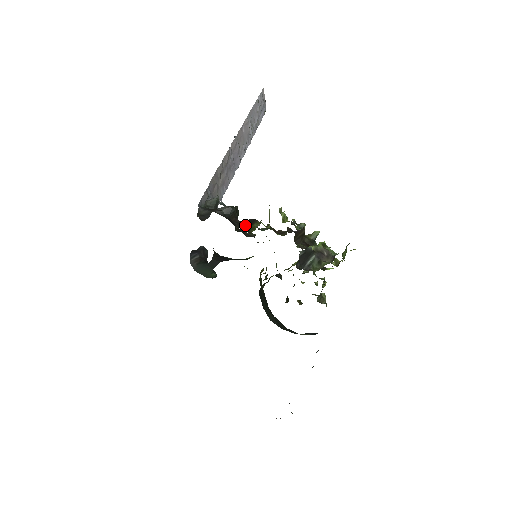
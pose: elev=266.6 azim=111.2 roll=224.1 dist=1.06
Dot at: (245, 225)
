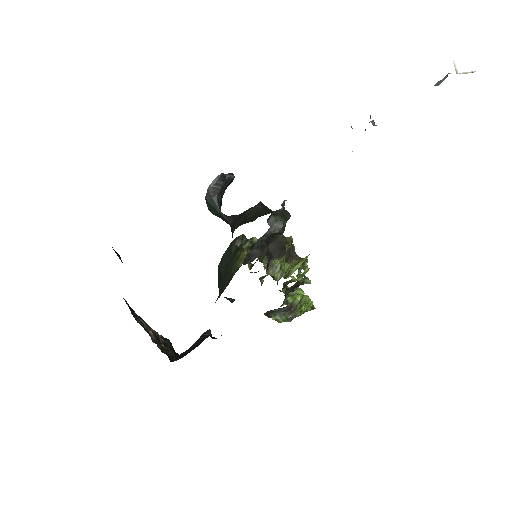
Dot at: (274, 250)
